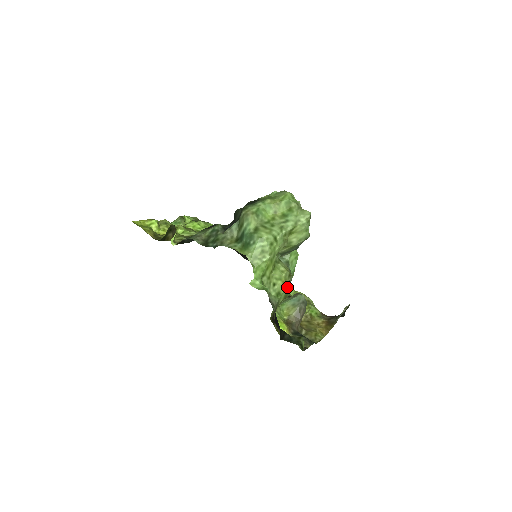
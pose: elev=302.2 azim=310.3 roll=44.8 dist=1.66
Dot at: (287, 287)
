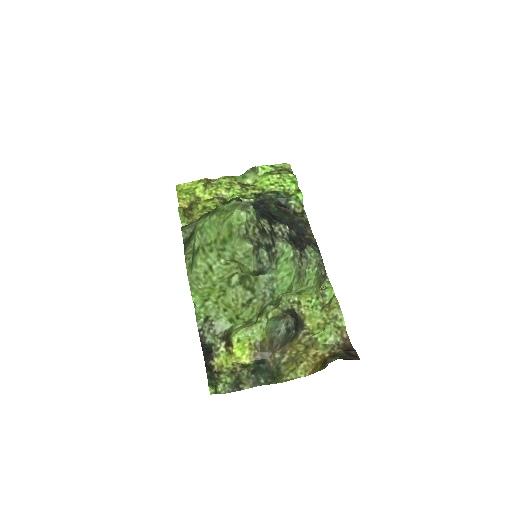
Dot at: (243, 315)
